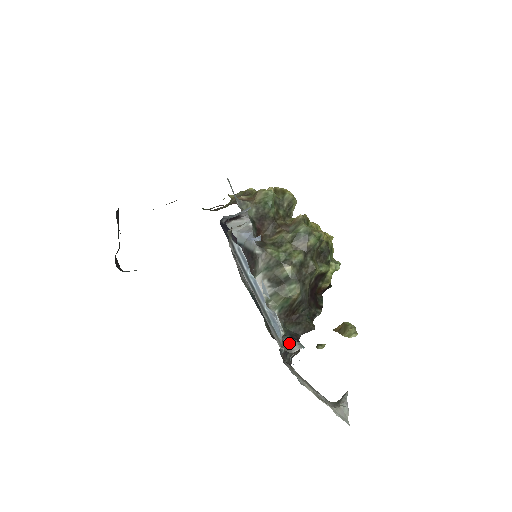
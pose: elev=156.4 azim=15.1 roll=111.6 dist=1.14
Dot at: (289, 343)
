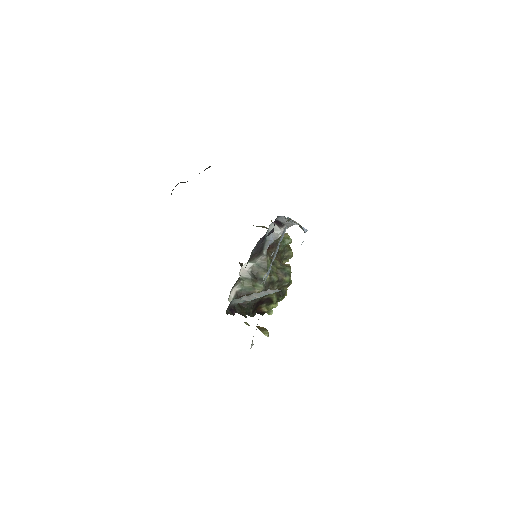
Dot at: occluded
